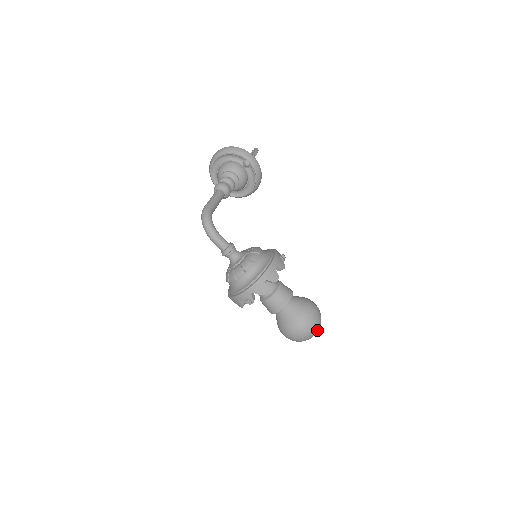
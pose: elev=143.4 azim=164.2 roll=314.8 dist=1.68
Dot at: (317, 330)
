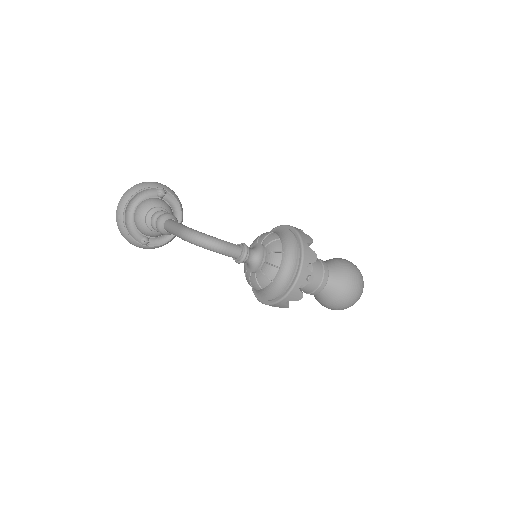
Dot at: occluded
